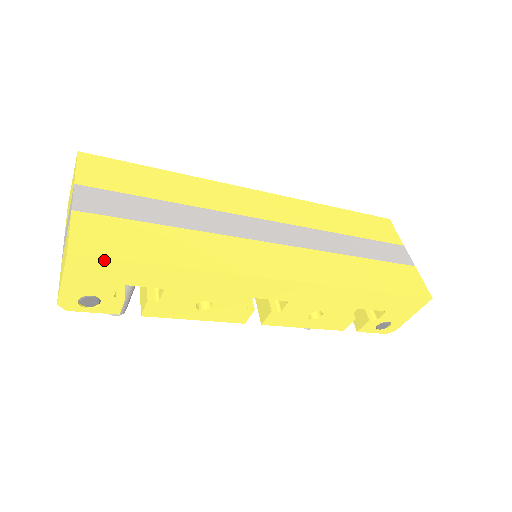
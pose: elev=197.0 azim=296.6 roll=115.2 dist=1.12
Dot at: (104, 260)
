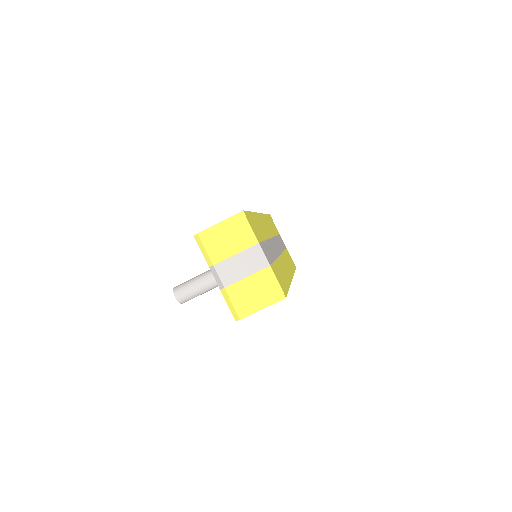
Dot at: occluded
